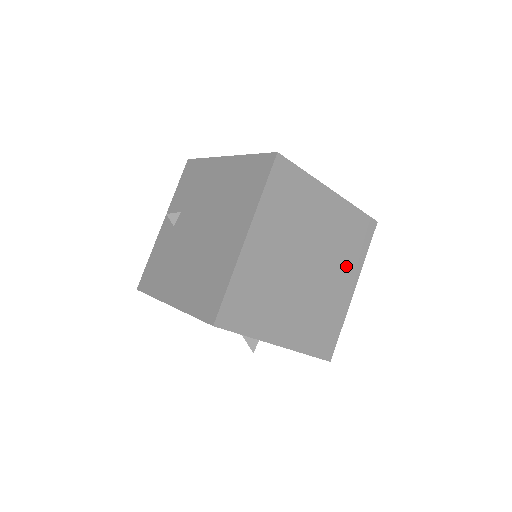
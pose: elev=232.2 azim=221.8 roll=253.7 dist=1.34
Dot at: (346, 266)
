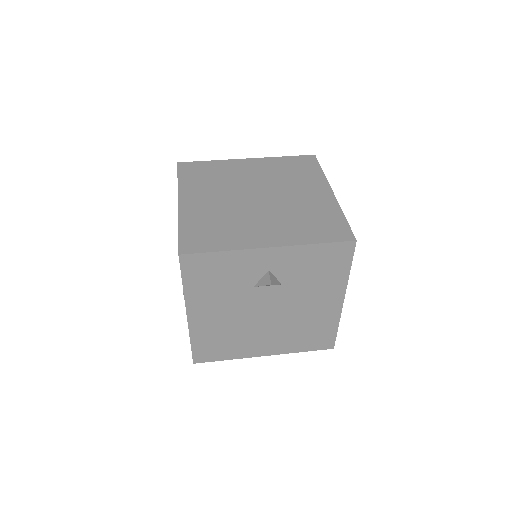
Dot at: (305, 184)
